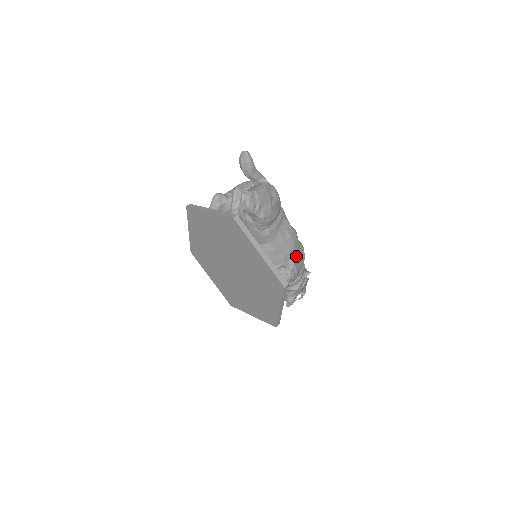
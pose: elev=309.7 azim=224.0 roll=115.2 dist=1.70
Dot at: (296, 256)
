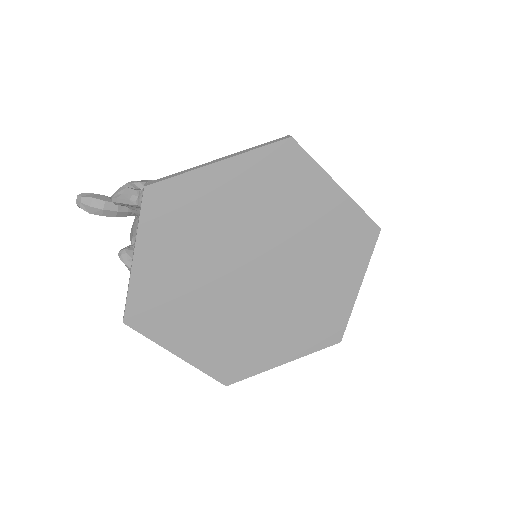
Dot at: occluded
